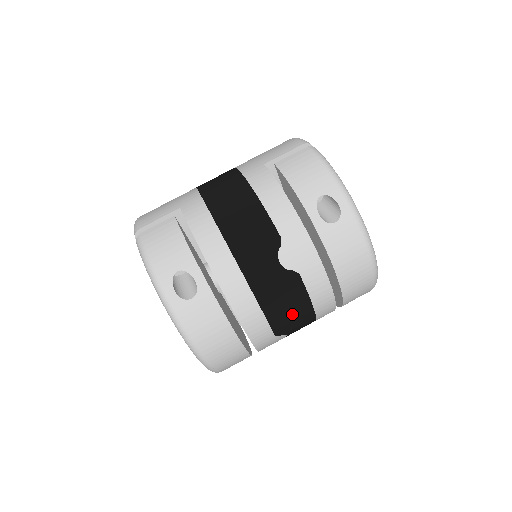
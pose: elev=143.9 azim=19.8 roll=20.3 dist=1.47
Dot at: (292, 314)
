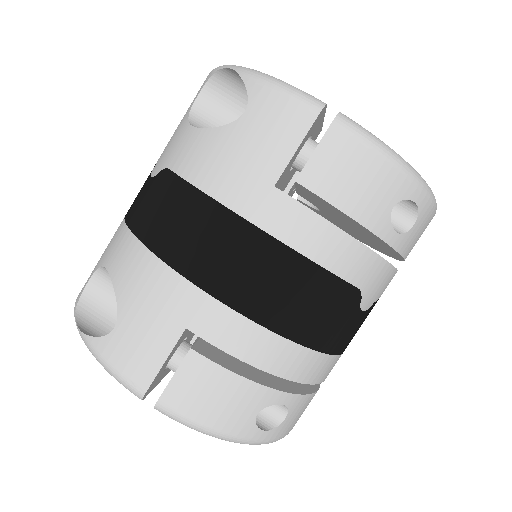
Dot at: occluded
